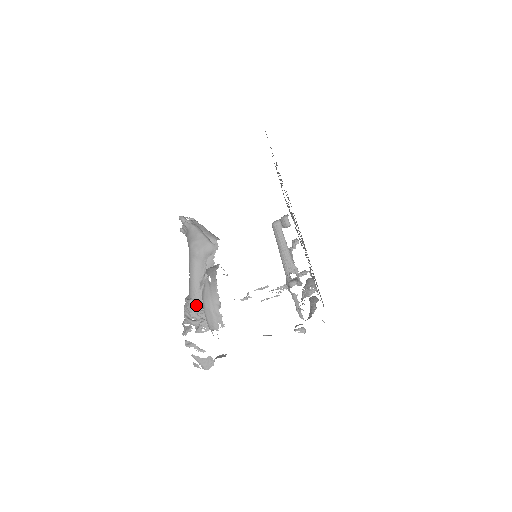
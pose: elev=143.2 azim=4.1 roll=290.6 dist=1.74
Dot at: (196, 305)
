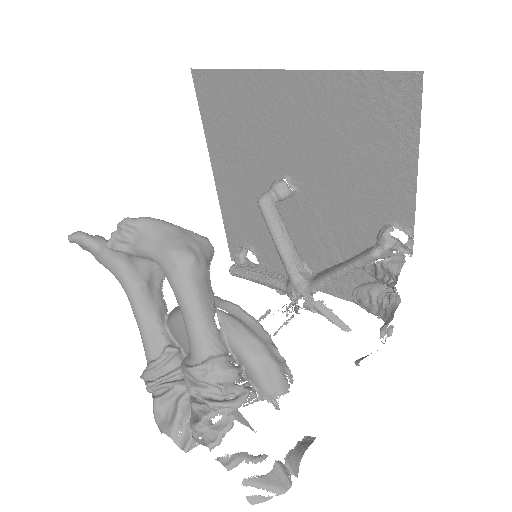
Dot at: (227, 364)
